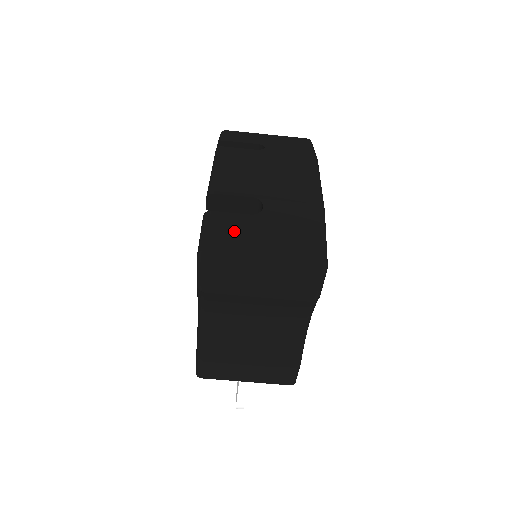
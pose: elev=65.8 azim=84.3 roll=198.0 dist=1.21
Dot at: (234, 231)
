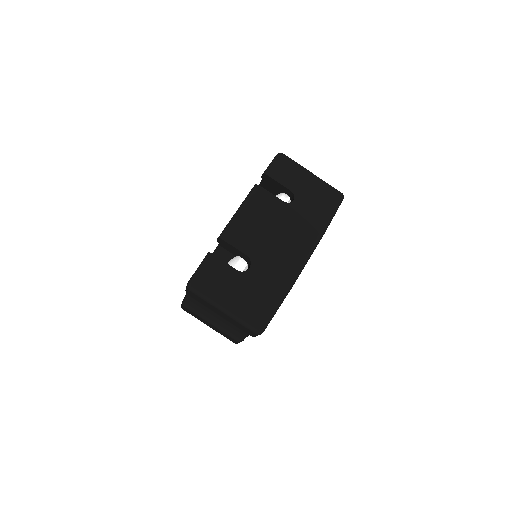
Dot at: (219, 278)
